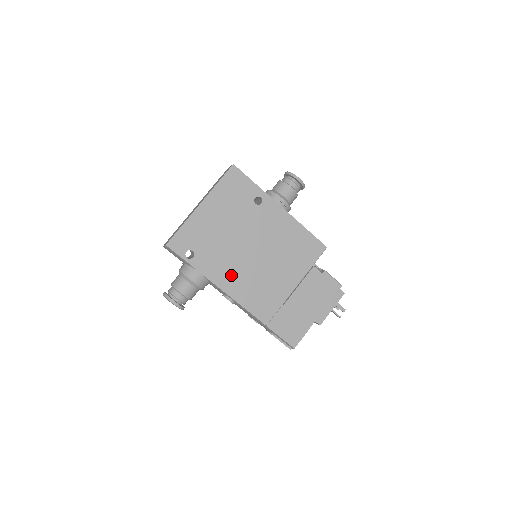
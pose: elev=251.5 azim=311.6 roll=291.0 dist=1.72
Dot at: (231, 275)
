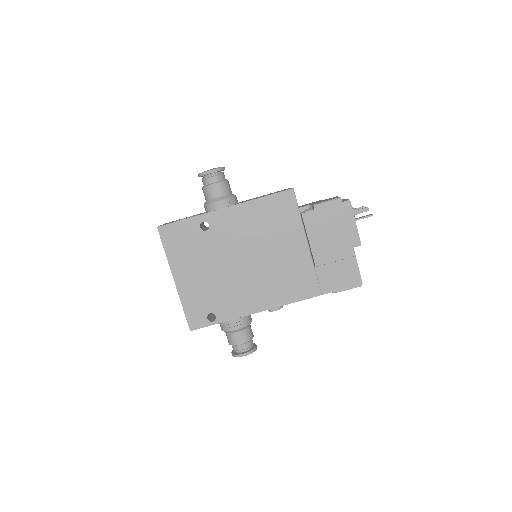
Dot at: (254, 295)
